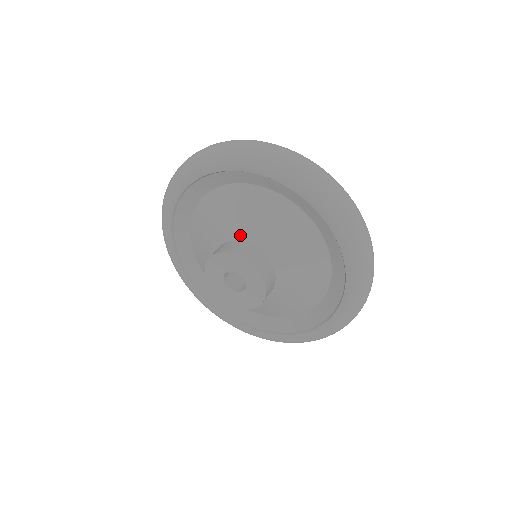
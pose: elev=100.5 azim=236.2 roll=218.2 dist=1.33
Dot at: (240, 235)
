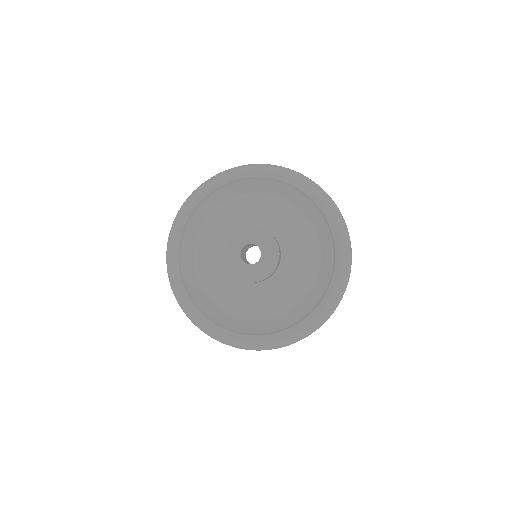
Dot at: (242, 226)
